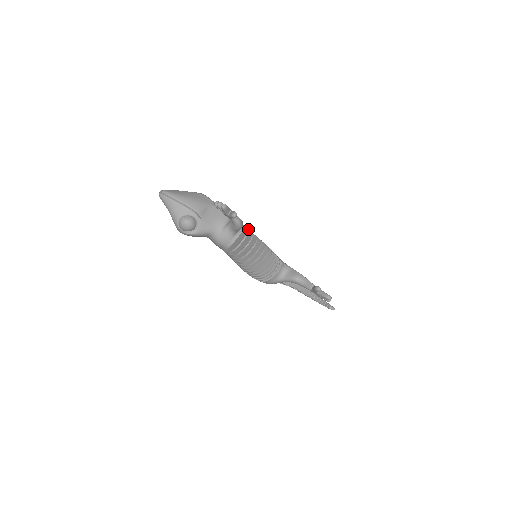
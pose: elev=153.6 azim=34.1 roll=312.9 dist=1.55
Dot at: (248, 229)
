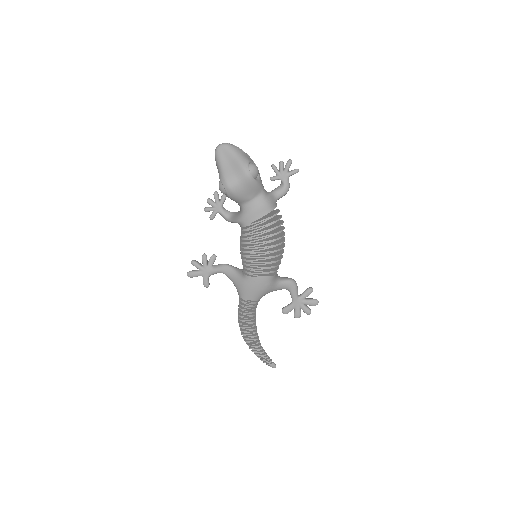
Dot at: occluded
